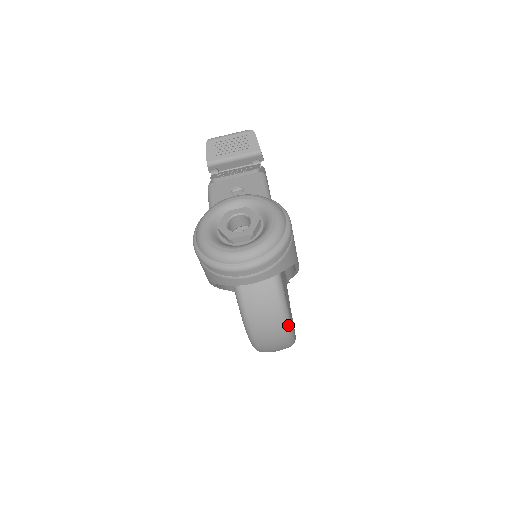
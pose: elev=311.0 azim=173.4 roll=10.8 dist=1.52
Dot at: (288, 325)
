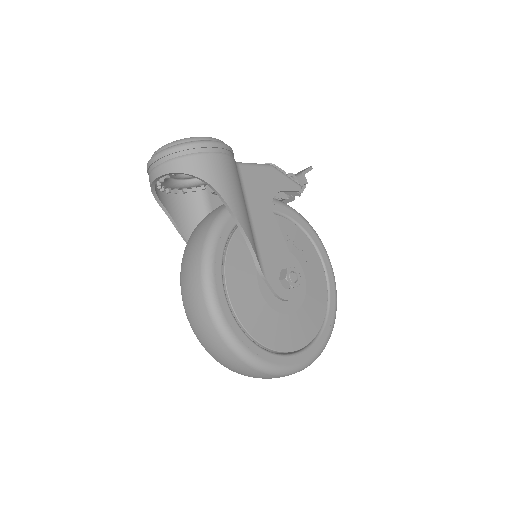
Dot at: (205, 278)
